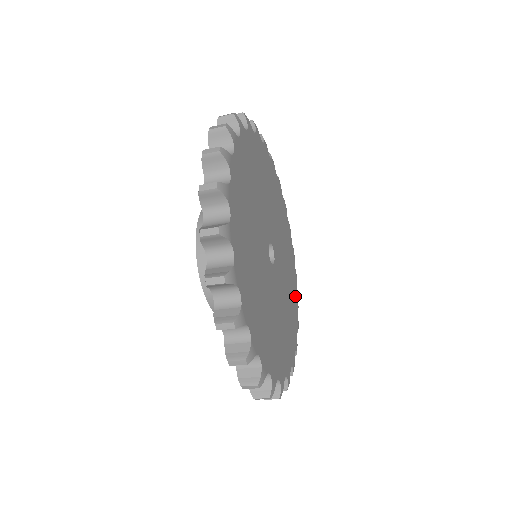
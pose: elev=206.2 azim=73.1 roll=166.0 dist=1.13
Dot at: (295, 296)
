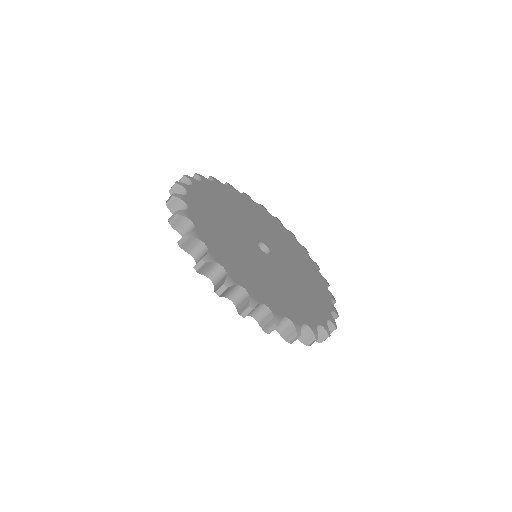
Dot at: (300, 248)
